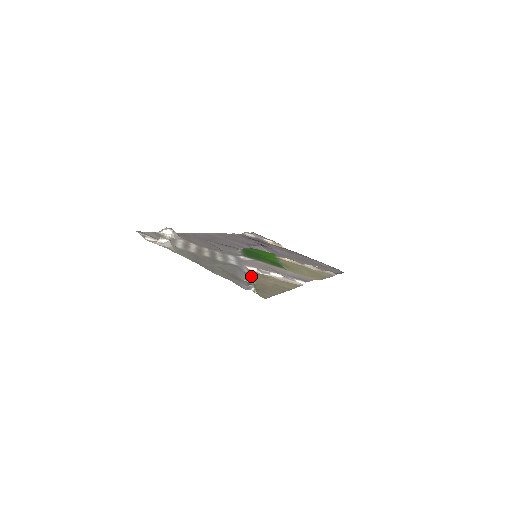
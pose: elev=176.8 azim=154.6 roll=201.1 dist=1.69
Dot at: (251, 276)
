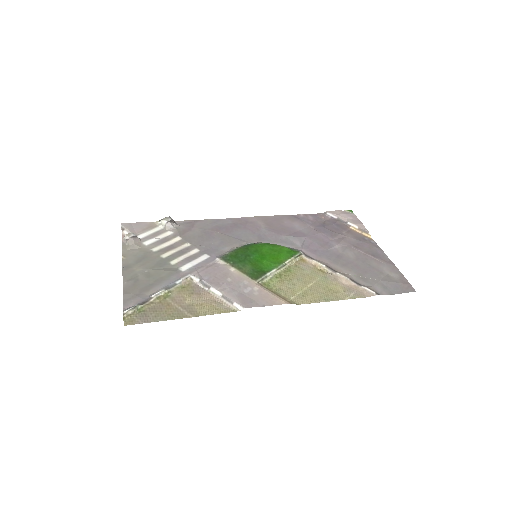
Dot at: (174, 290)
